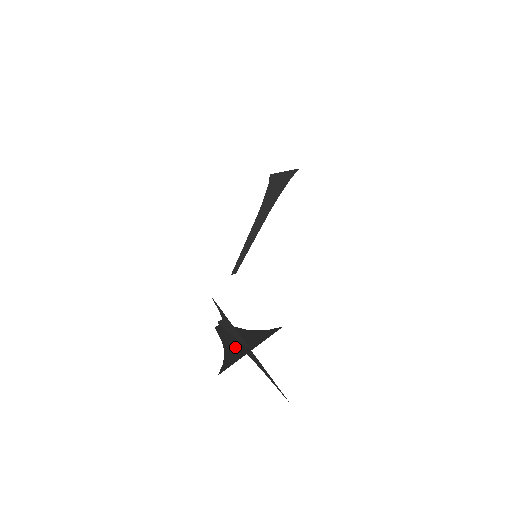
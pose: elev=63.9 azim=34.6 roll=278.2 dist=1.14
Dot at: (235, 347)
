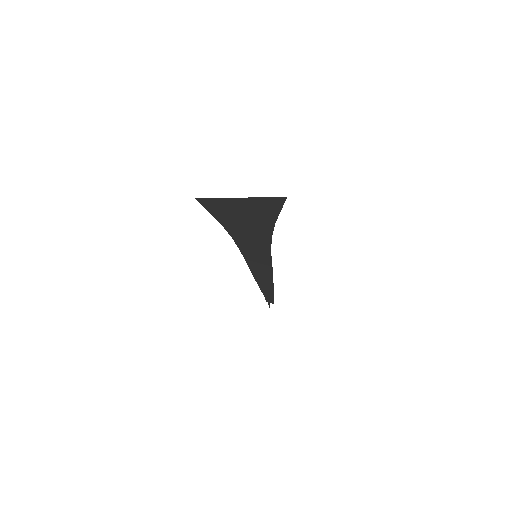
Dot at: occluded
